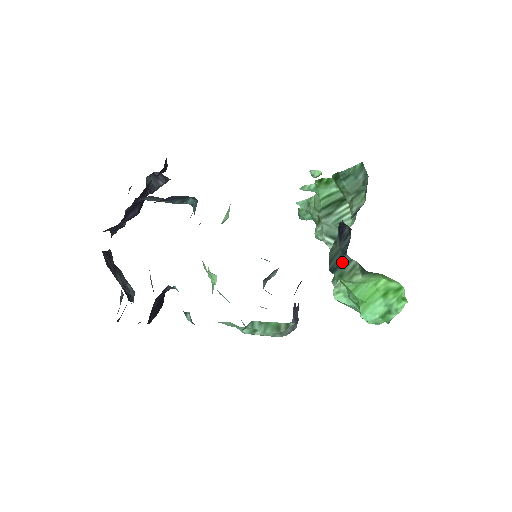
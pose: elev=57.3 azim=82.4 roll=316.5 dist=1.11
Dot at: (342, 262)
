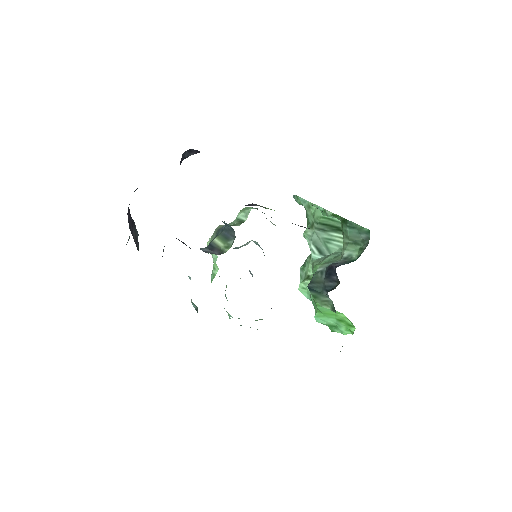
Dot at: (321, 292)
